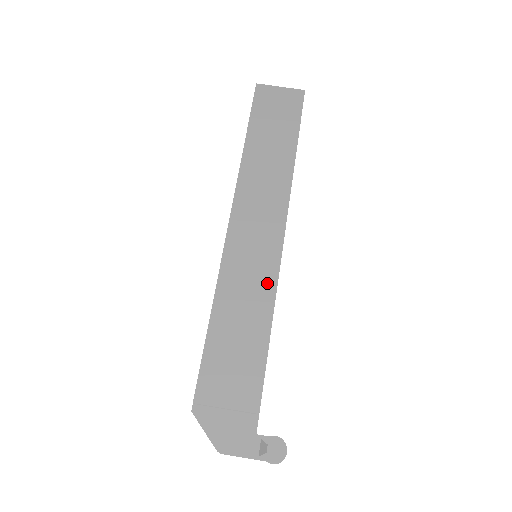
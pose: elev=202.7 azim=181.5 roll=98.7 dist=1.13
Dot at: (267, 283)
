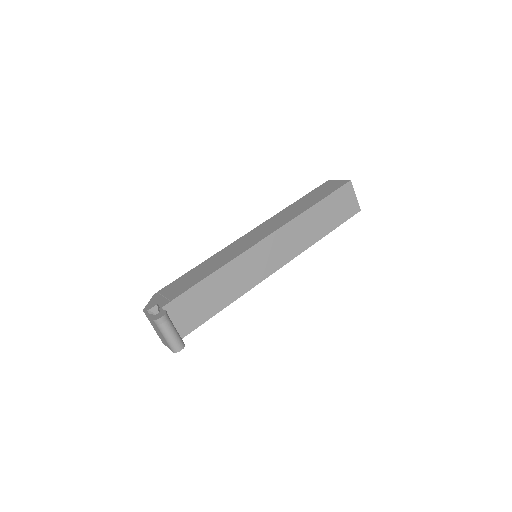
Dot at: (235, 255)
